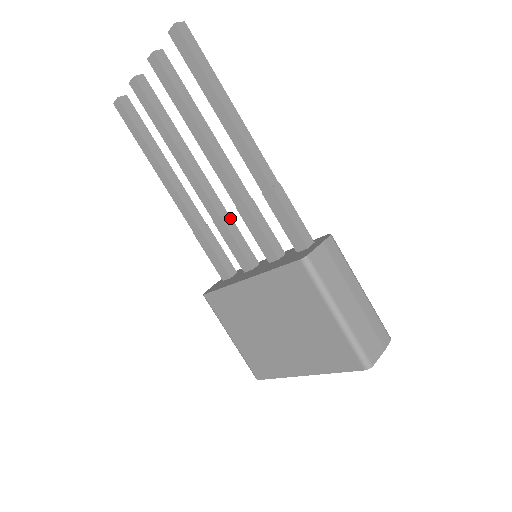
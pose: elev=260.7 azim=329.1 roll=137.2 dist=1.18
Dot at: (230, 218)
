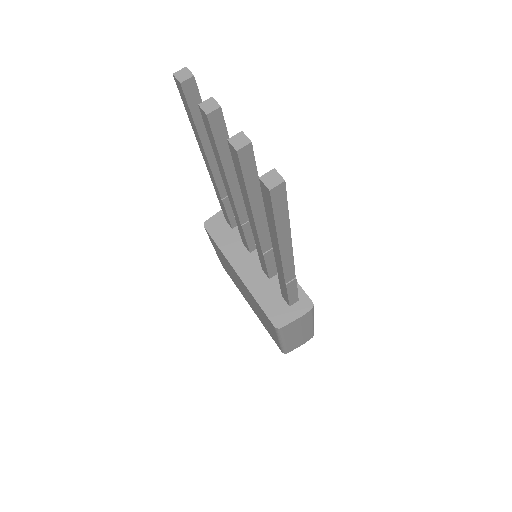
Dot at: occluded
